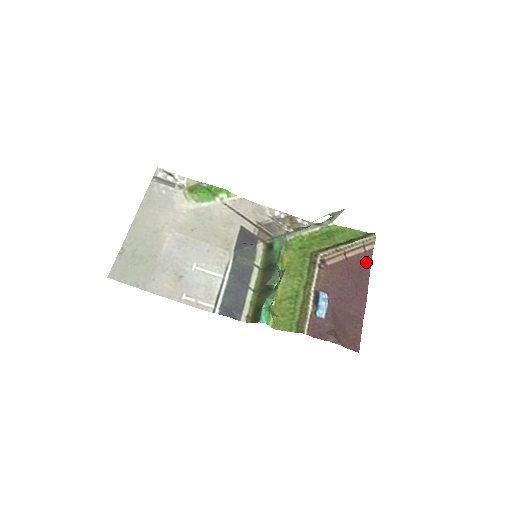
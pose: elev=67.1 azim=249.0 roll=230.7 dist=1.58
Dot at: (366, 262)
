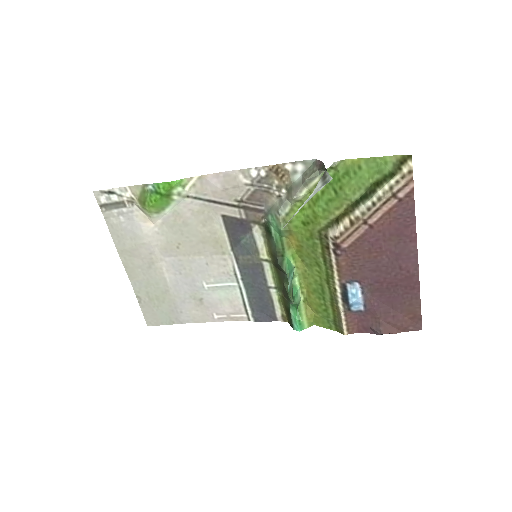
Dot at: (405, 215)
